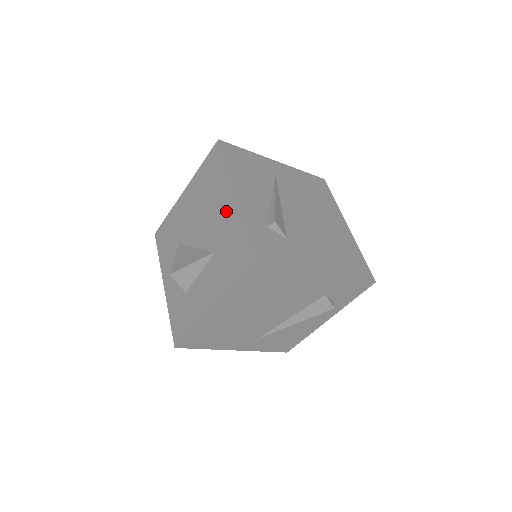
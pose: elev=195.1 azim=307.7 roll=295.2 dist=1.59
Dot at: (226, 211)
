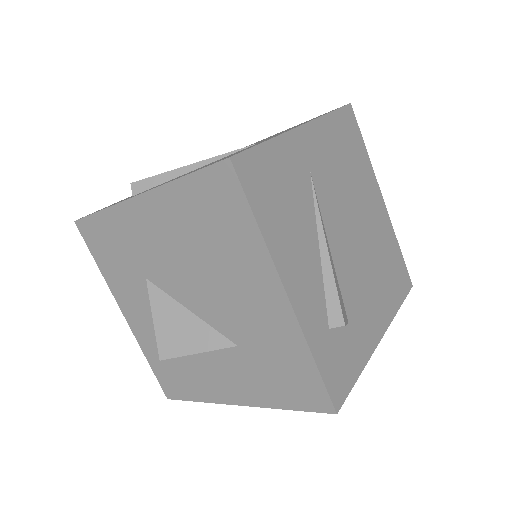
Dot at: (262, 308)
